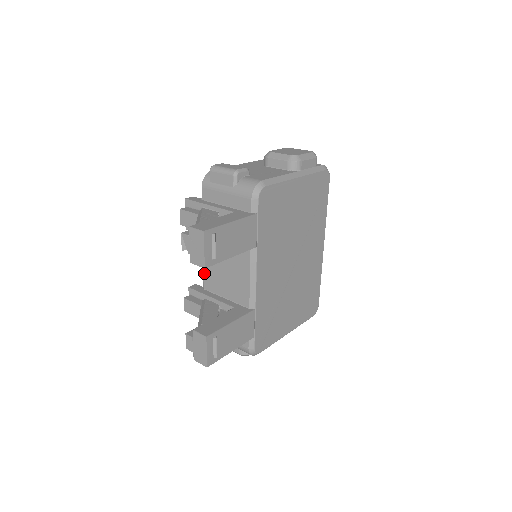
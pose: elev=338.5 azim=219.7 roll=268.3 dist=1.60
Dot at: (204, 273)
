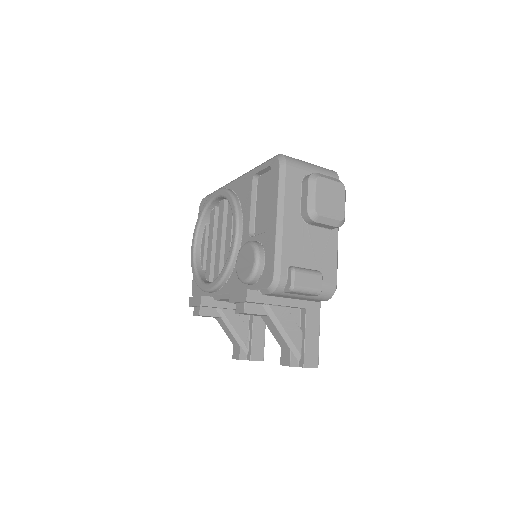
Dot at: (223, 299)
